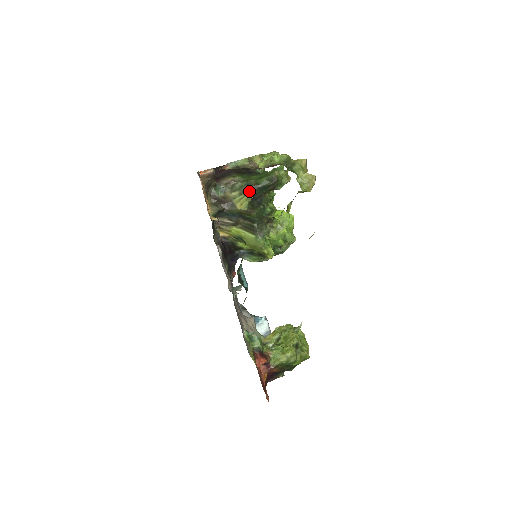
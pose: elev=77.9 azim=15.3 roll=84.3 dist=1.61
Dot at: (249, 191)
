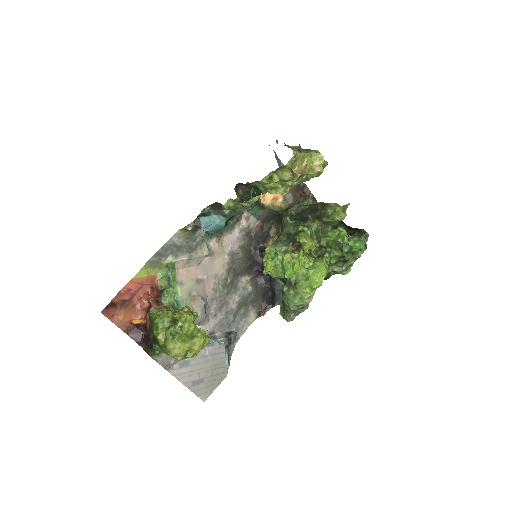
Dot at: (303, 206)
